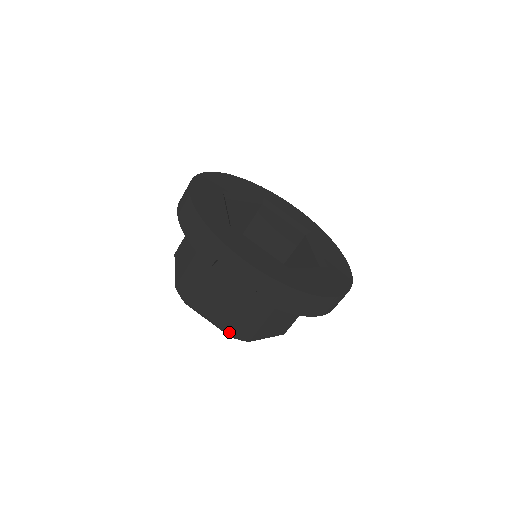
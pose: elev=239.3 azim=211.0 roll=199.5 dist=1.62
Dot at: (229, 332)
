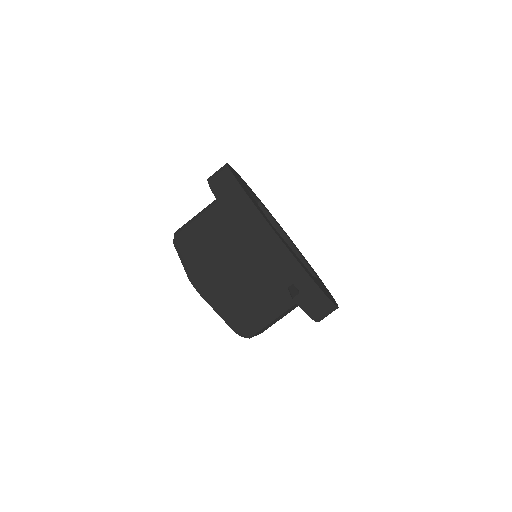
Dot at: (238, 327)
